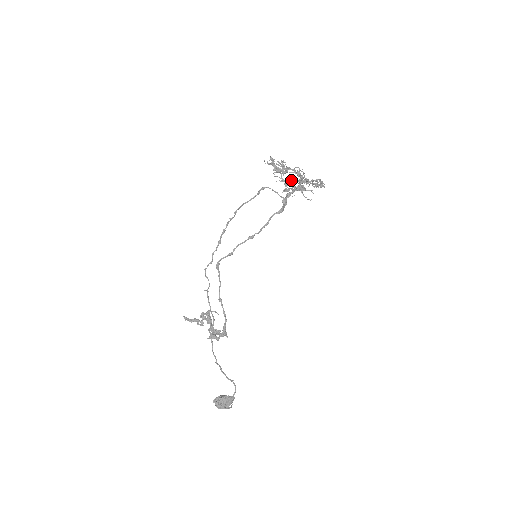
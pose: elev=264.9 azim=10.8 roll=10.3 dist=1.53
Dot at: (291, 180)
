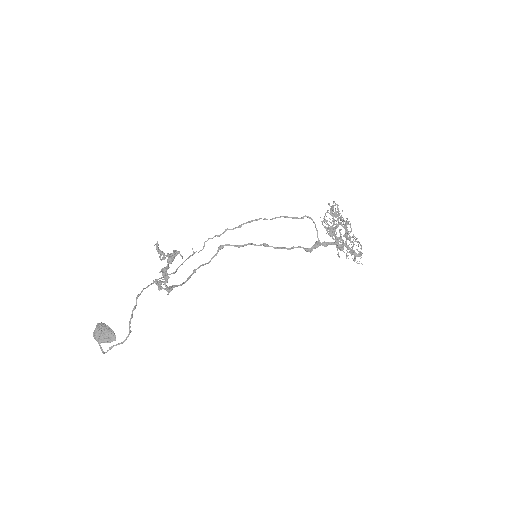
Dot at: (336, 225)
